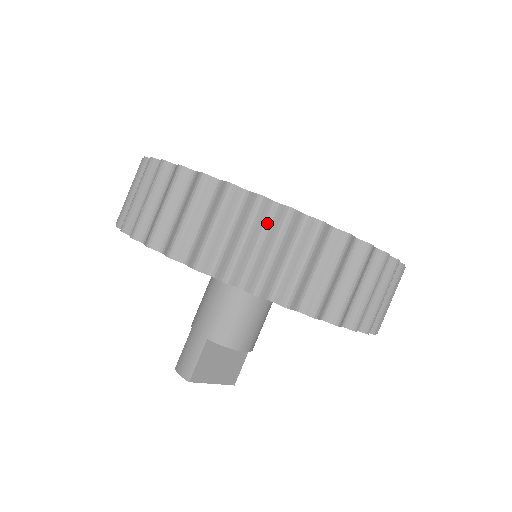
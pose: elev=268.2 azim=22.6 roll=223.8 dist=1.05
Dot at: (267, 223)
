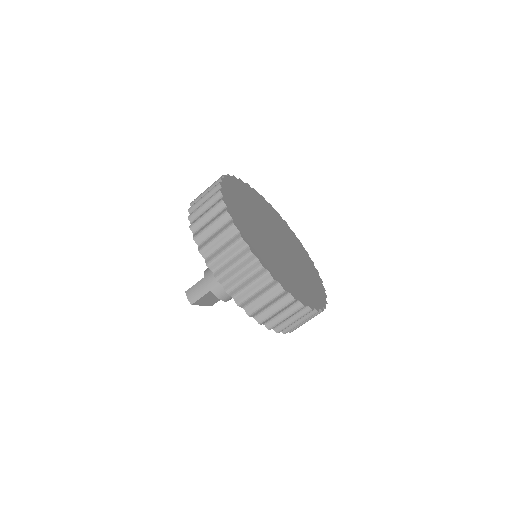
Dot at: (270, 289)
